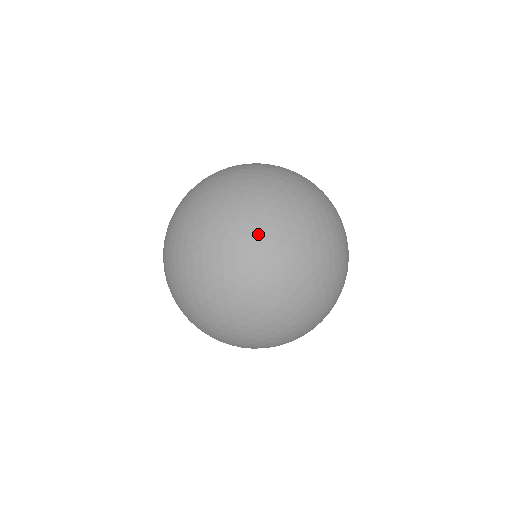
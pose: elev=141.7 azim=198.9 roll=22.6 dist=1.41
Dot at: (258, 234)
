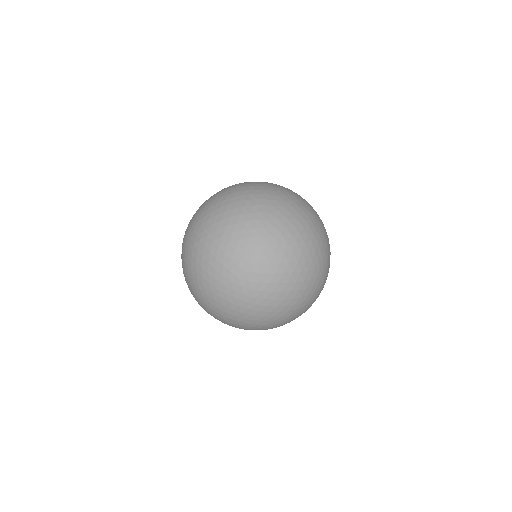
Dot at: (272, 260)
